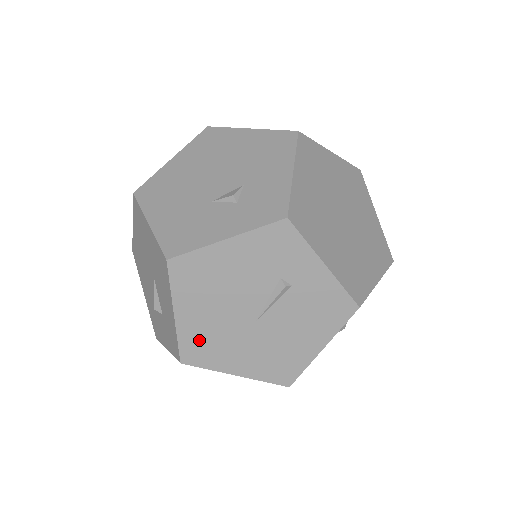
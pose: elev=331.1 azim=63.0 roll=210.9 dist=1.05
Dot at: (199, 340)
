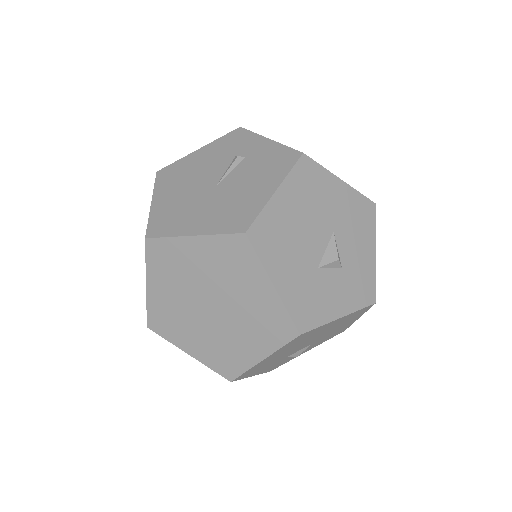
Dot at: (166, 215)
